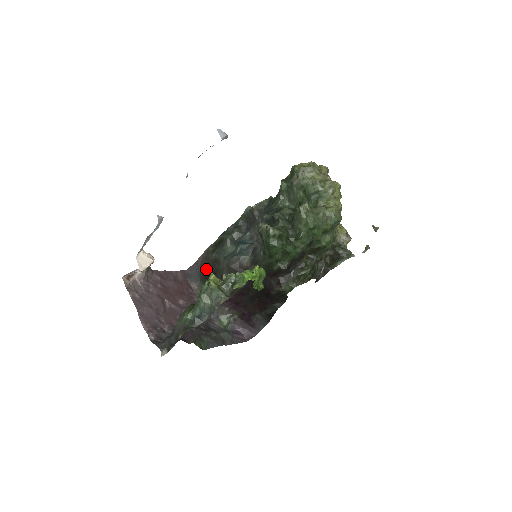
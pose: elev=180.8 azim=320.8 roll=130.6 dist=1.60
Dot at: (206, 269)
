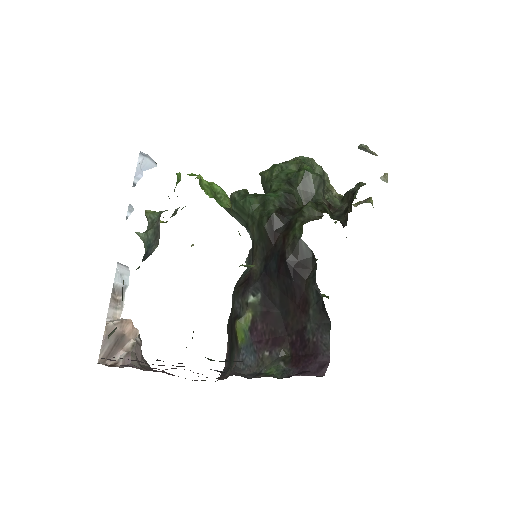
Dot at: (229, 344)
